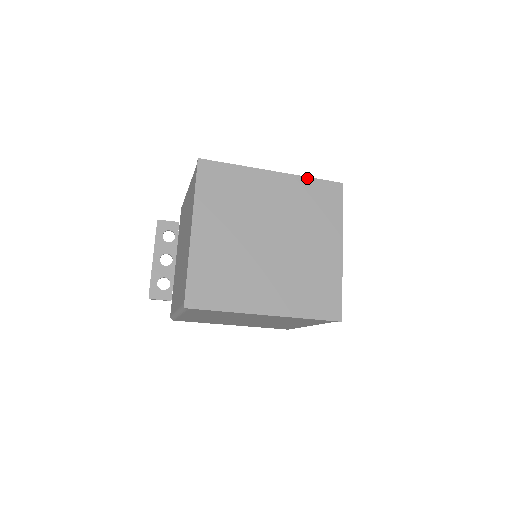
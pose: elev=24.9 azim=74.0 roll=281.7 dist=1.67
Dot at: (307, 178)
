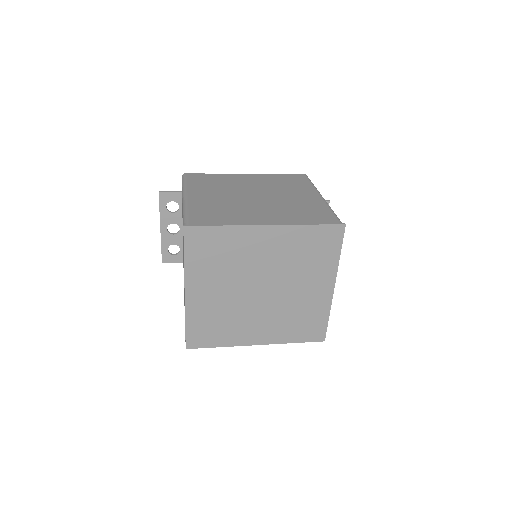
Dot at: (304, 226)
